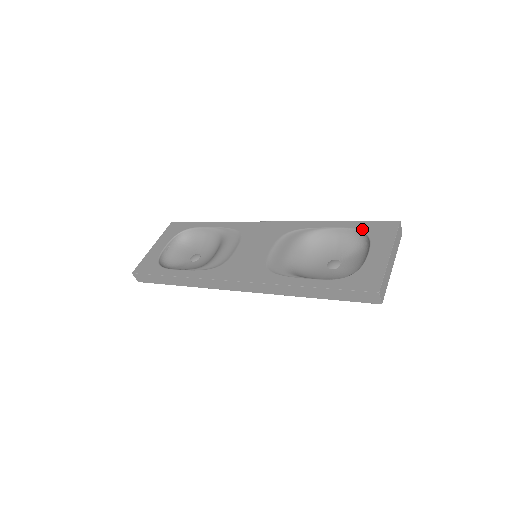
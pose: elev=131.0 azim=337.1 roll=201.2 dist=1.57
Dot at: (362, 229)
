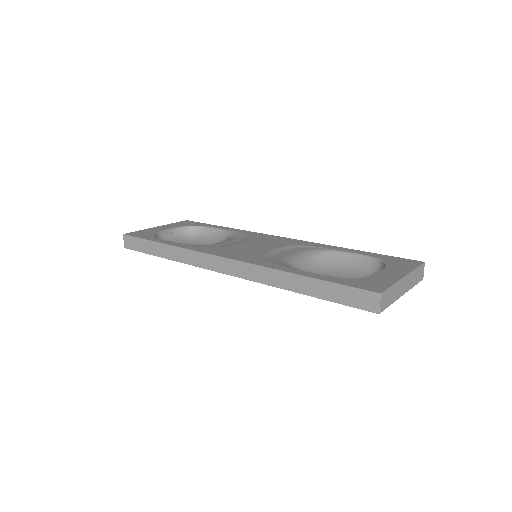
Dot at: (380, 258)
